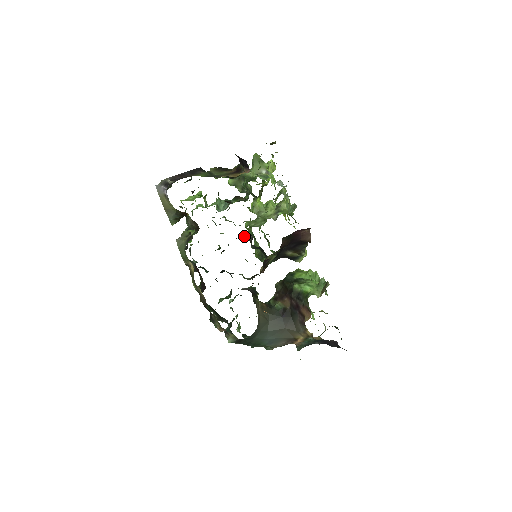
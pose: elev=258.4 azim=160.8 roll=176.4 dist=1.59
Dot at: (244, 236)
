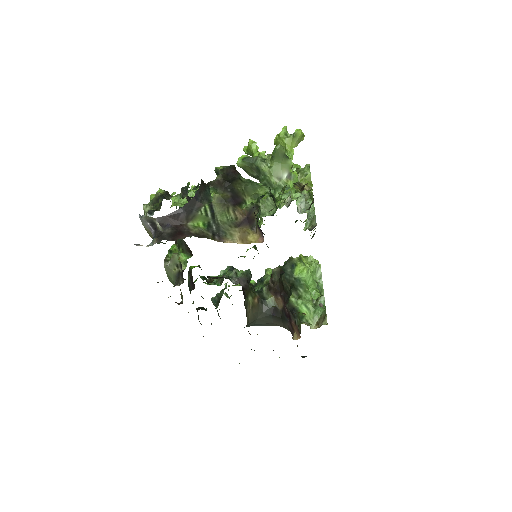
Dot at: occluded
